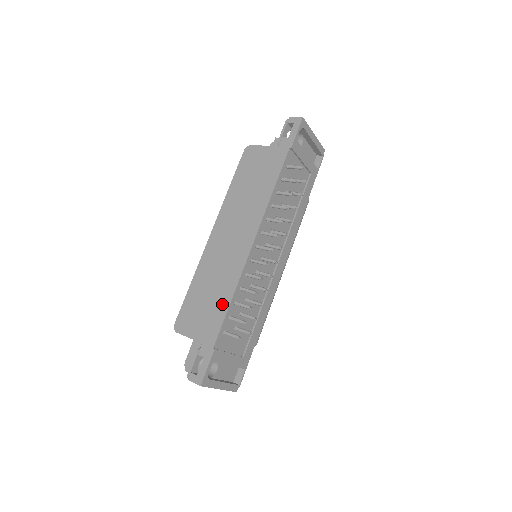
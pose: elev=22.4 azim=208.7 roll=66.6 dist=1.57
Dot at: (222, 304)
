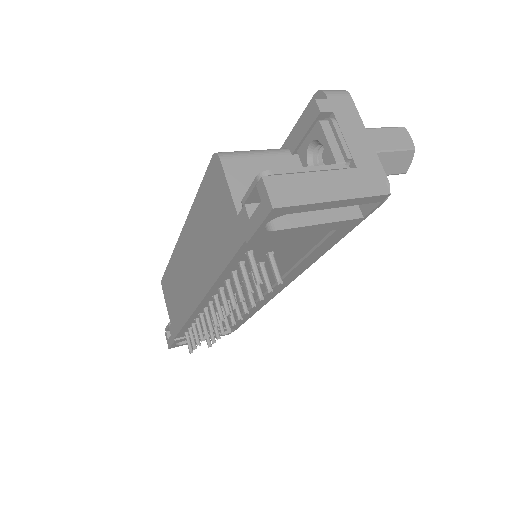
Dot at: (180, 318)
